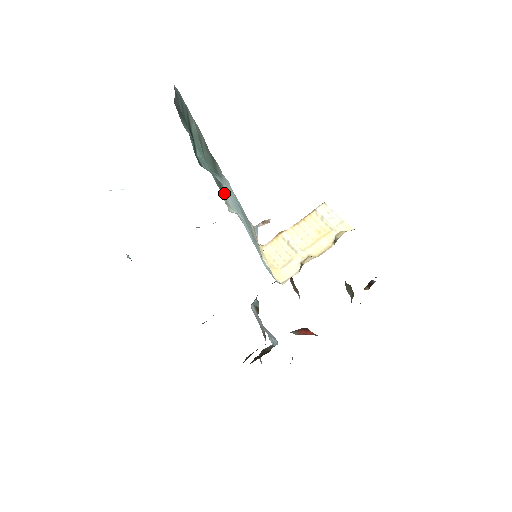
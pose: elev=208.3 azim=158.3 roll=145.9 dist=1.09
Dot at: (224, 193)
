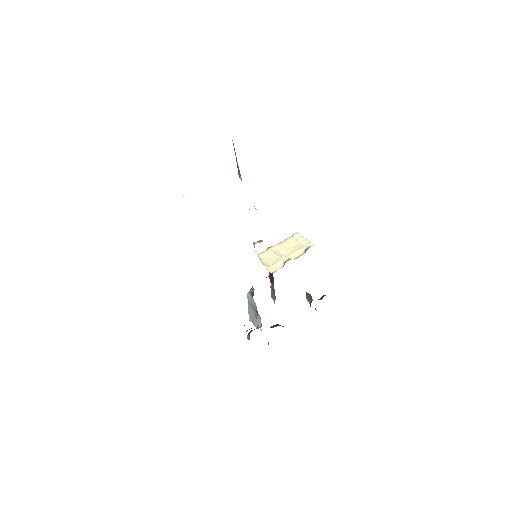
Dot at: occluded
